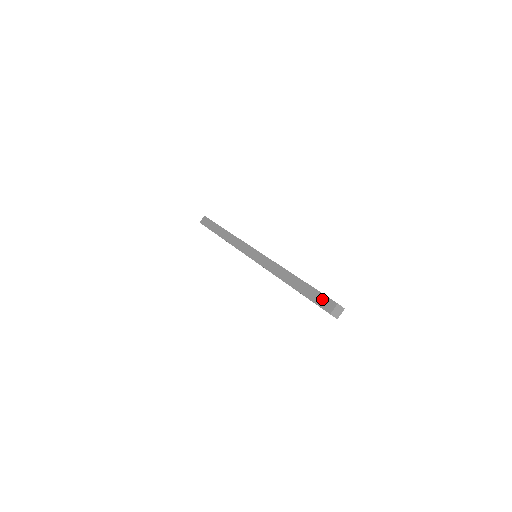
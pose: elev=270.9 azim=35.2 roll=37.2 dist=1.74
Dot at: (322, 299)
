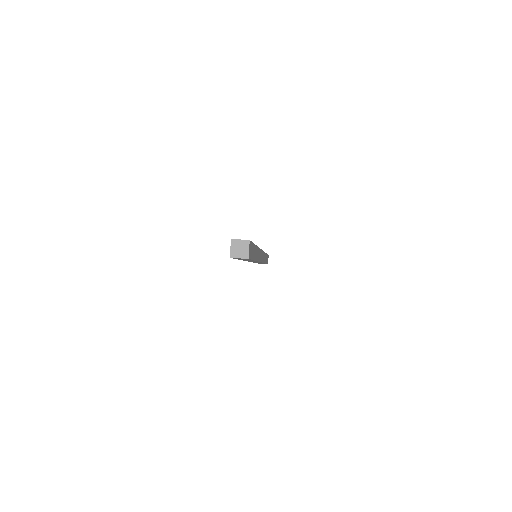
Dot at: occluded
